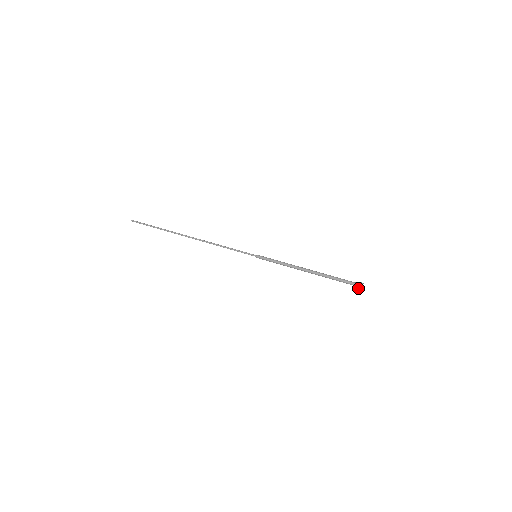
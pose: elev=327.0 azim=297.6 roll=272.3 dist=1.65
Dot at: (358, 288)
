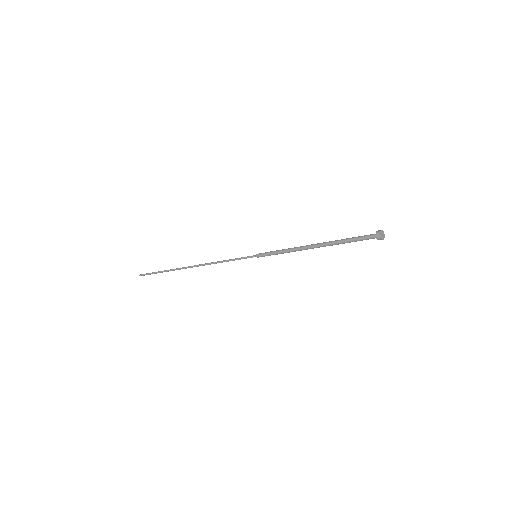
Dot at: (377, 238)
